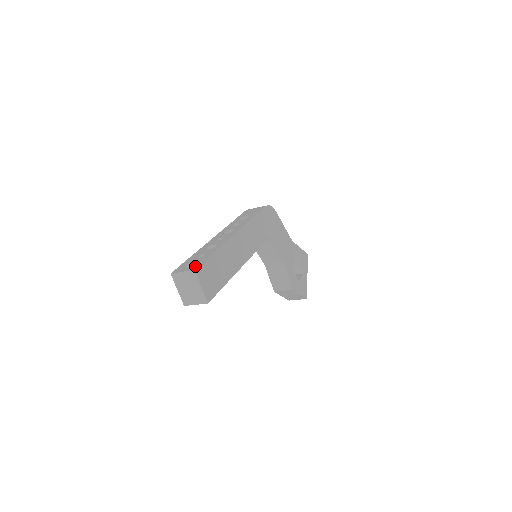
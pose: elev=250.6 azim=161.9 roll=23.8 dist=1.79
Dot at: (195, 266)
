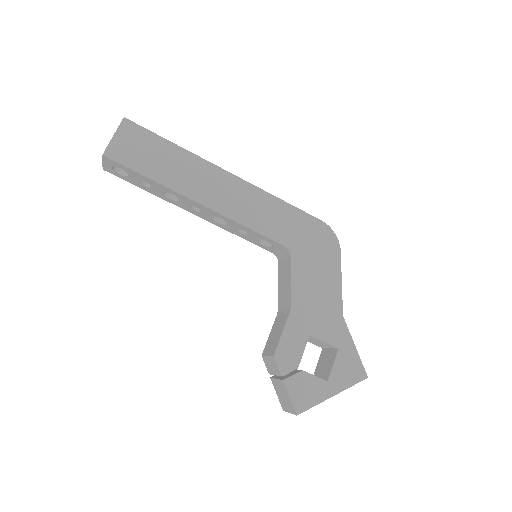
Dot at: (134, 125)
